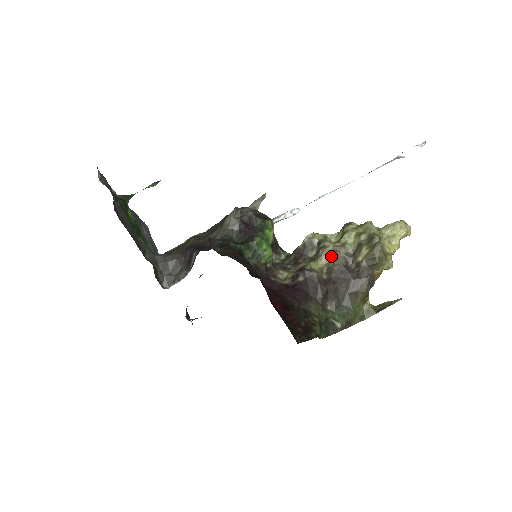
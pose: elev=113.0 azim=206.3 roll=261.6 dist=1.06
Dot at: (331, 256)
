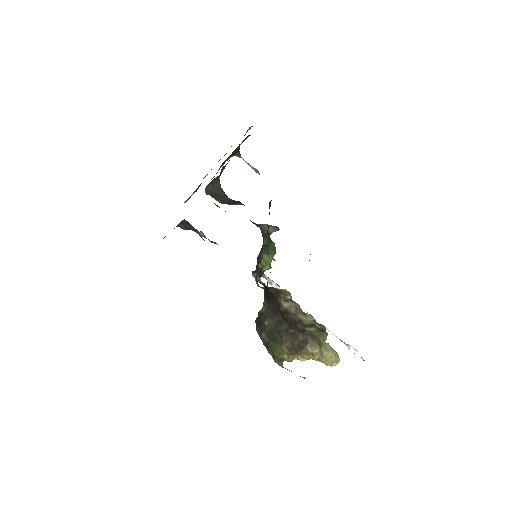
Dot at: (293, 309)
